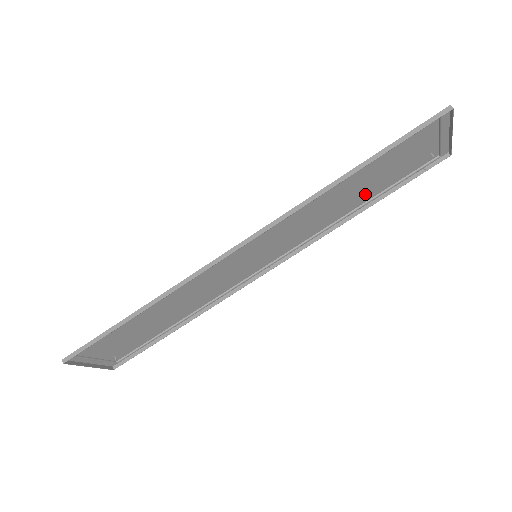
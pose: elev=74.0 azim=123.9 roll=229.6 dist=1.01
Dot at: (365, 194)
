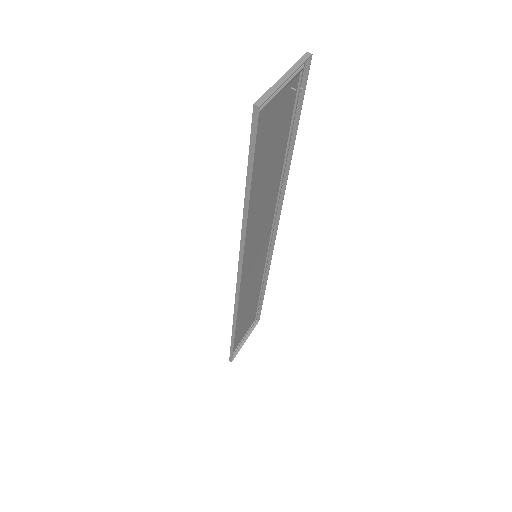
Dot at: (277, 162)
